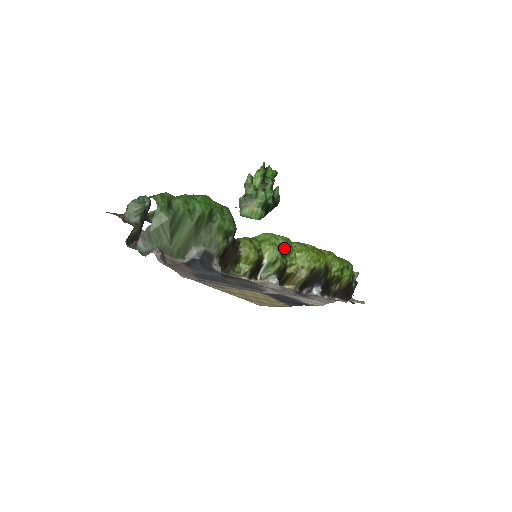
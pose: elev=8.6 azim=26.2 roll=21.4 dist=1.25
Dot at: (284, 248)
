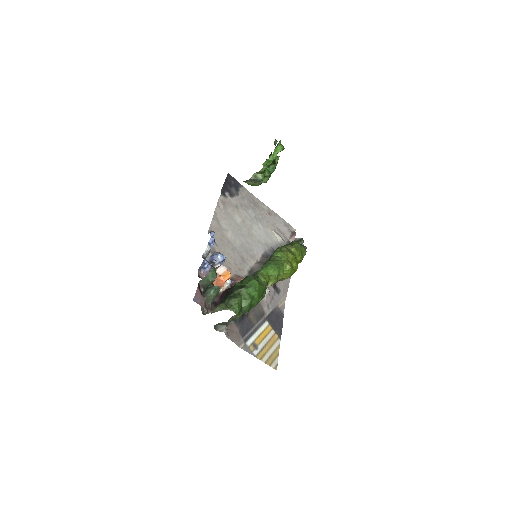
Dot at: occluded
